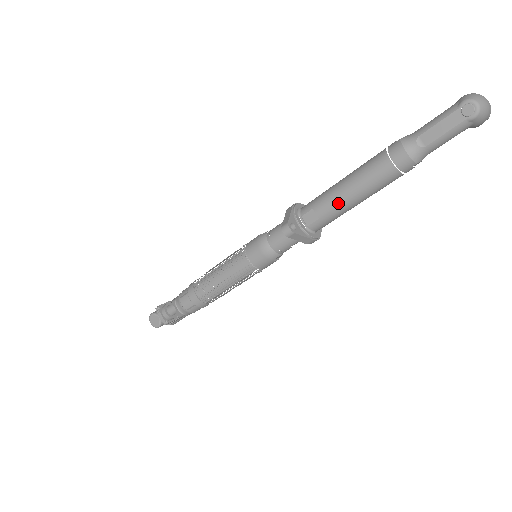
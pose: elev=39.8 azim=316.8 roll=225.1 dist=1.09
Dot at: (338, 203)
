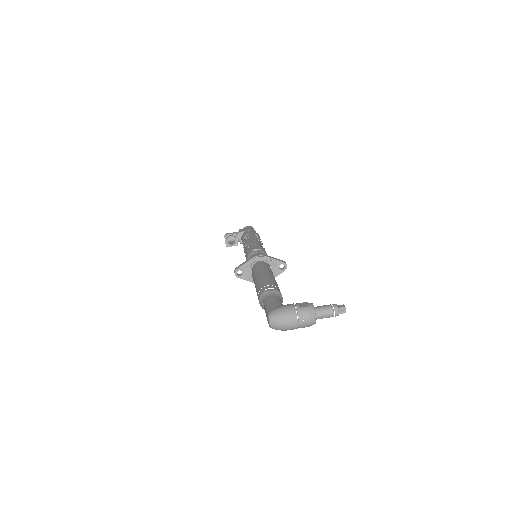
Dot at: occluded
